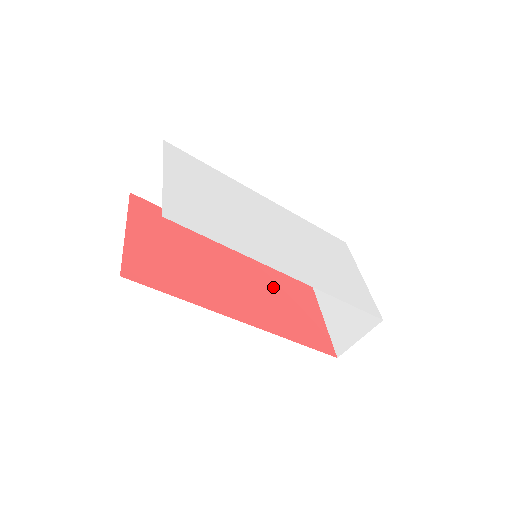
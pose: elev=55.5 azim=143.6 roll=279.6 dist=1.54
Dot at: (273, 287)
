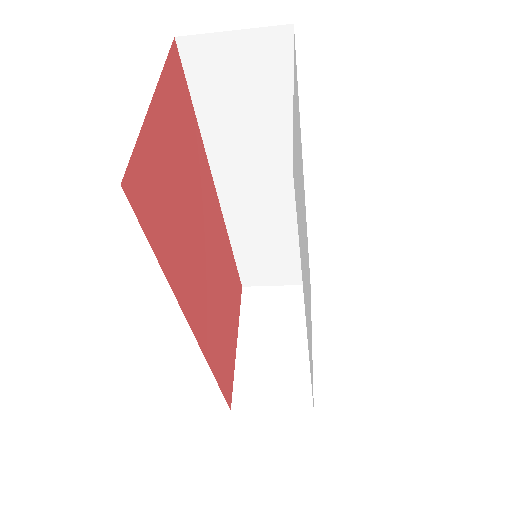
Dot at: (223, 287)
